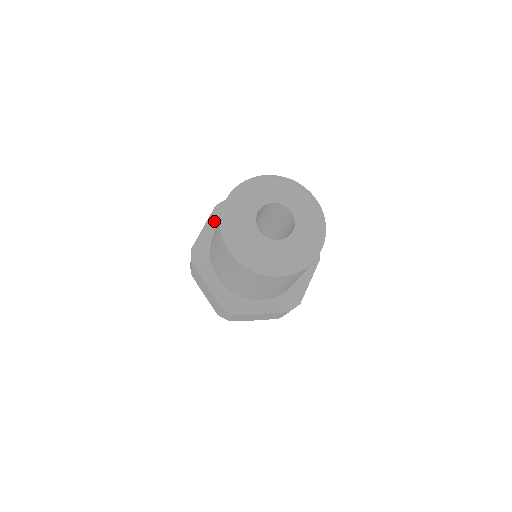
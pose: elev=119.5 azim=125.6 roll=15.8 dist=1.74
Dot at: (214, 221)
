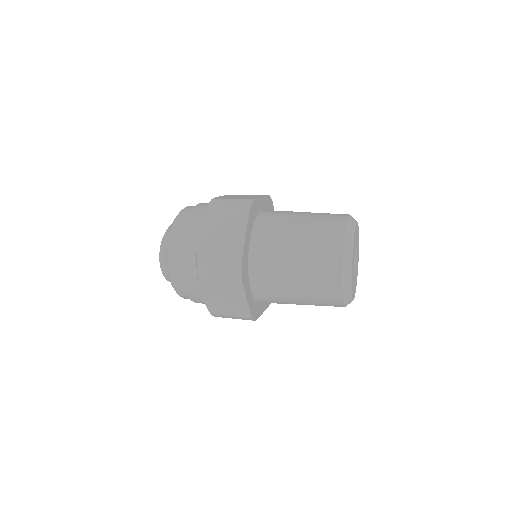
Dot at: (247, 287)
